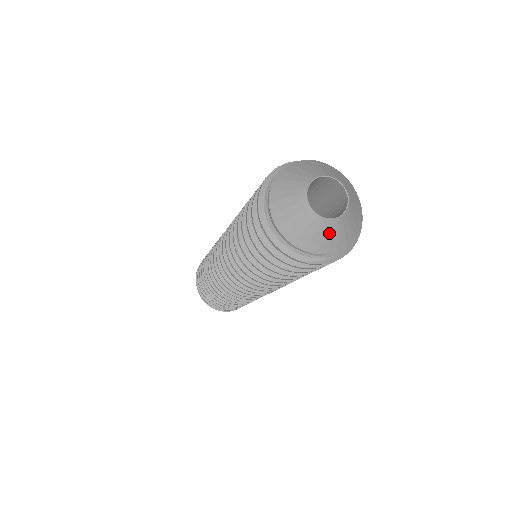
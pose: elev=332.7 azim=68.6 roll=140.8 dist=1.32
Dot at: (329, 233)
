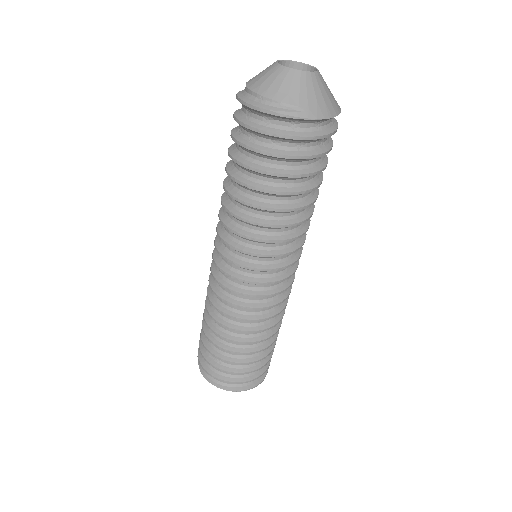
Dot at: (297, 84)
